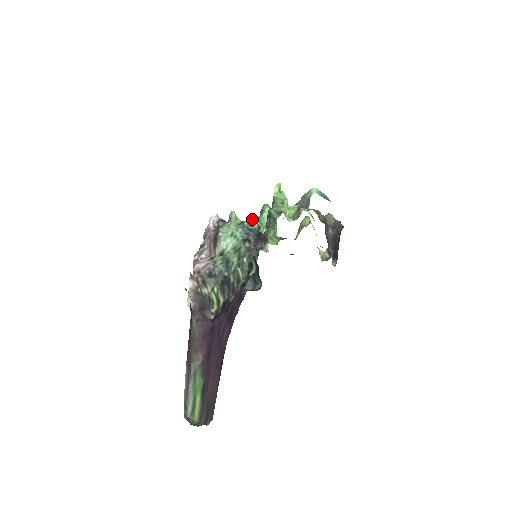
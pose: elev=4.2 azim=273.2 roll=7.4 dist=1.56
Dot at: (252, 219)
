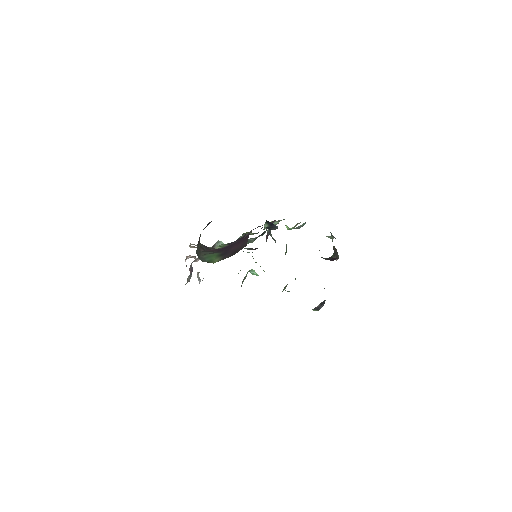
Dot at: occluded
